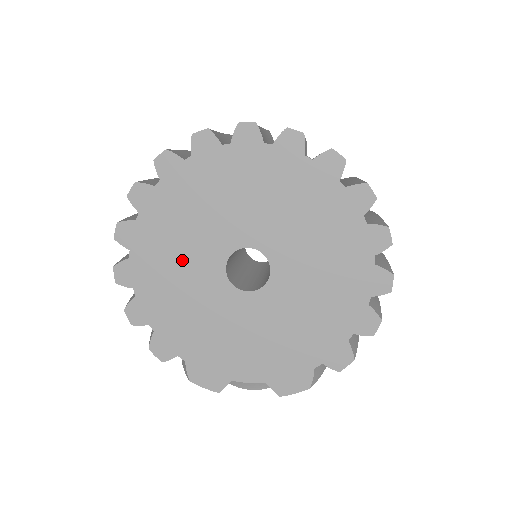
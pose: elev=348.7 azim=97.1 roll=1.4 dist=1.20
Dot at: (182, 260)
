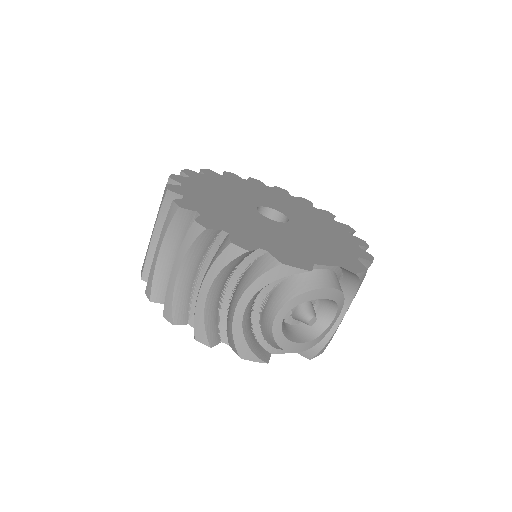
Dot at: (226, 205)
